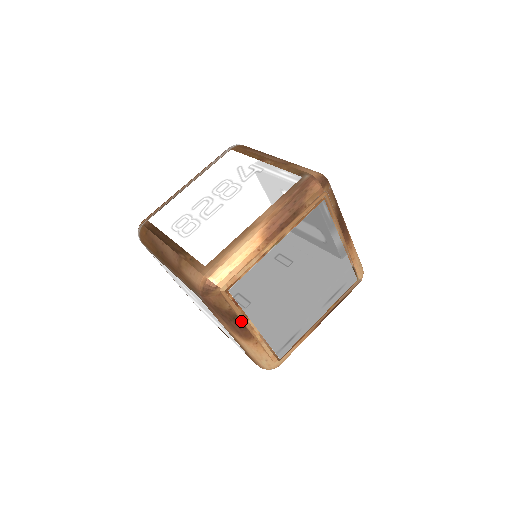
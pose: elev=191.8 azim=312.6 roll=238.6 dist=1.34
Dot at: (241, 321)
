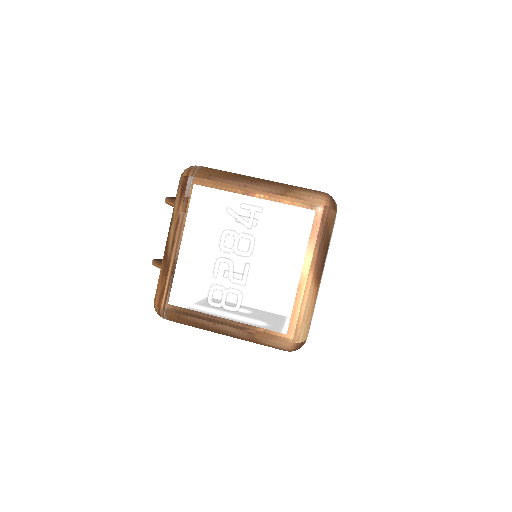
Dot at: occluded
